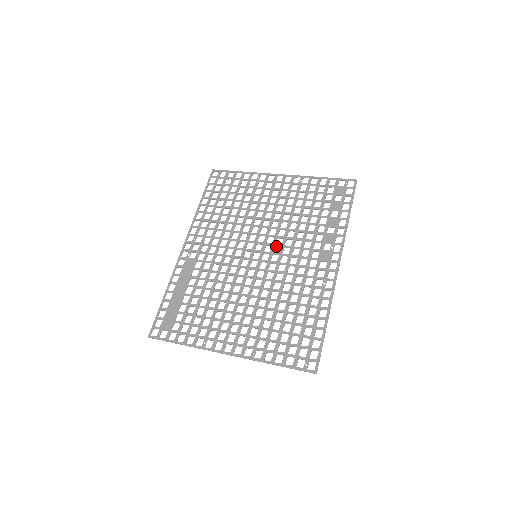
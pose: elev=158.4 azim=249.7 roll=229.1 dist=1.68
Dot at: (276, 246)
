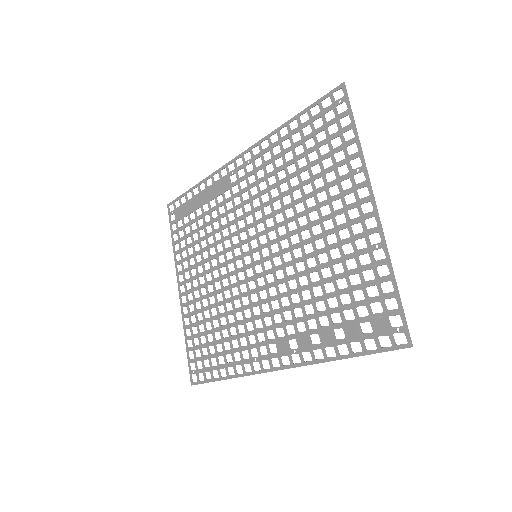
Dot at: (273, 274)
